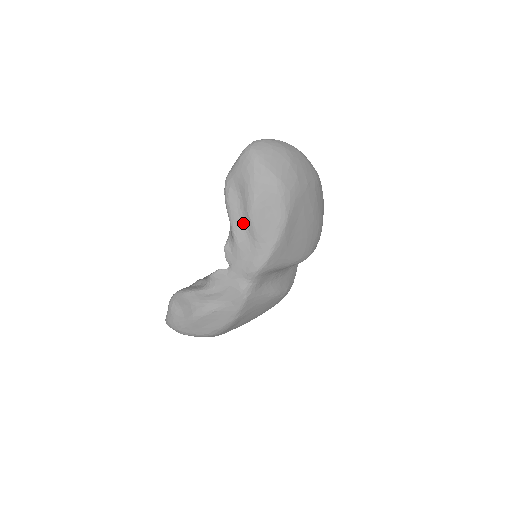
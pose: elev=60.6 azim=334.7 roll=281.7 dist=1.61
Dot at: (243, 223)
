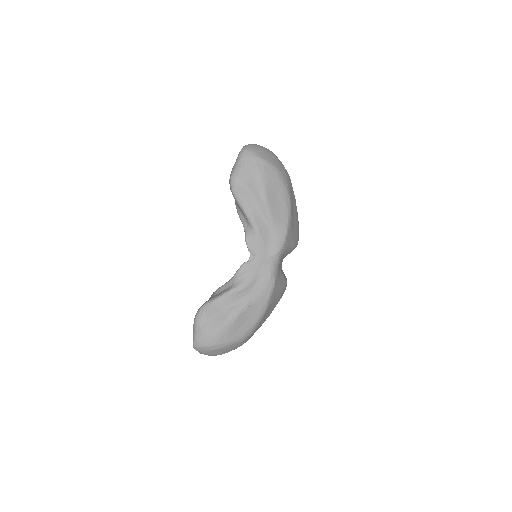
Dot at: (258, 211)
